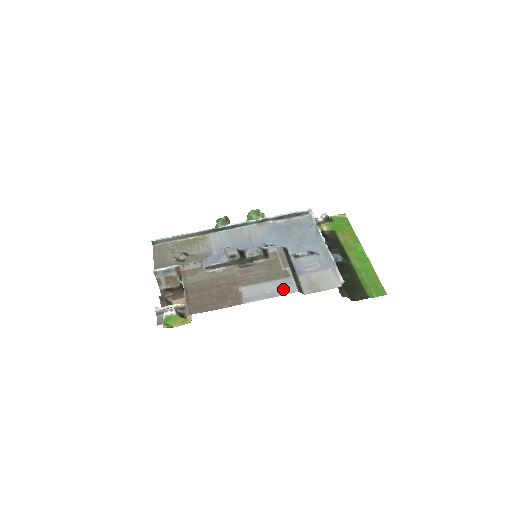
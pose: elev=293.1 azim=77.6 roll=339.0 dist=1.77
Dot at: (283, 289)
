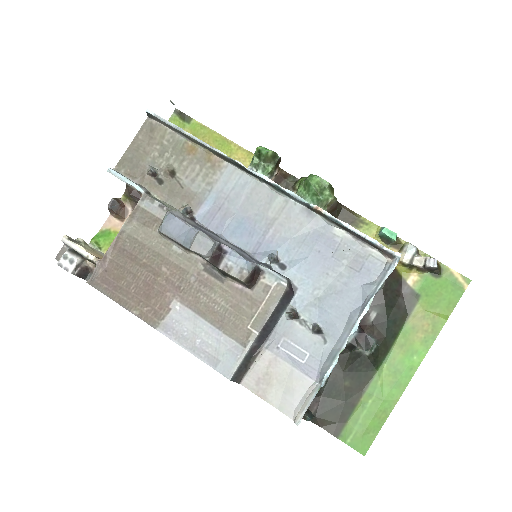
Dot at: (218, 357)
